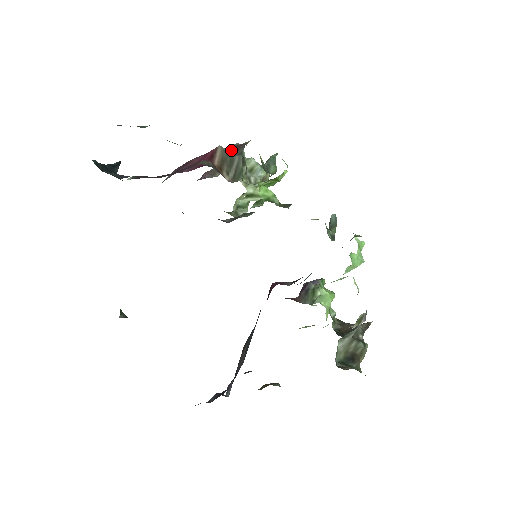
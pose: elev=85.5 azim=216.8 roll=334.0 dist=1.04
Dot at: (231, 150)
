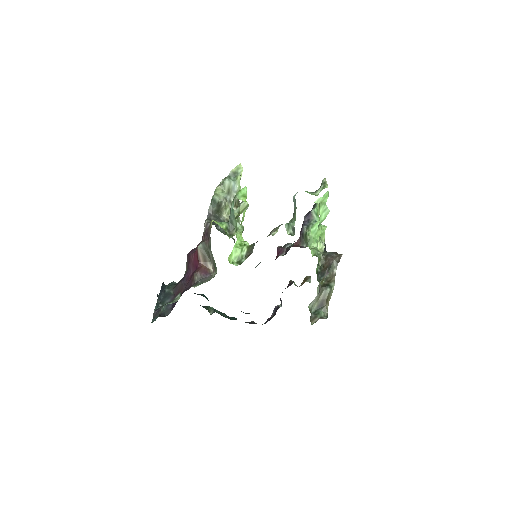
Dot at: (205, 238)
